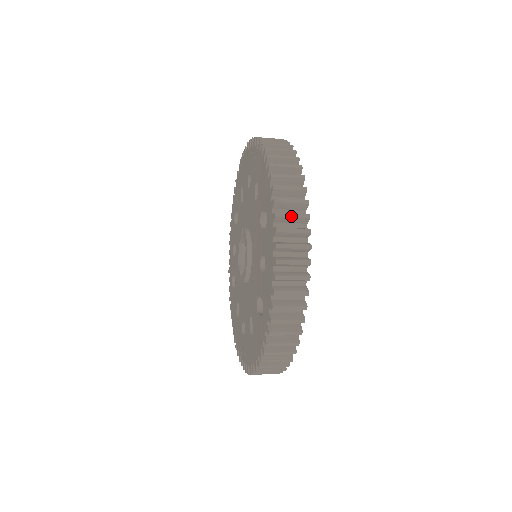
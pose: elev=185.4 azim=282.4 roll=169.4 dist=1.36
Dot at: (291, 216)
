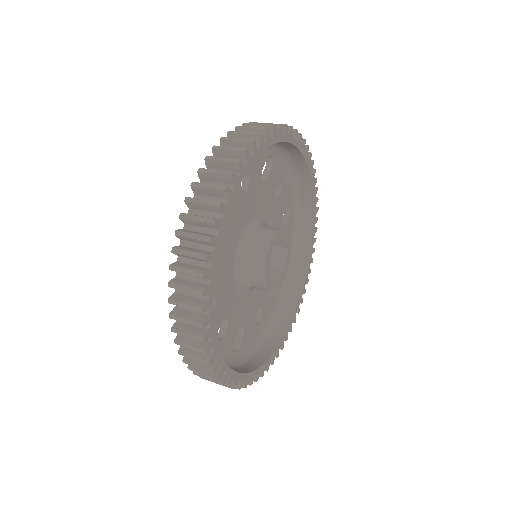
Dot at: (192, 358)
